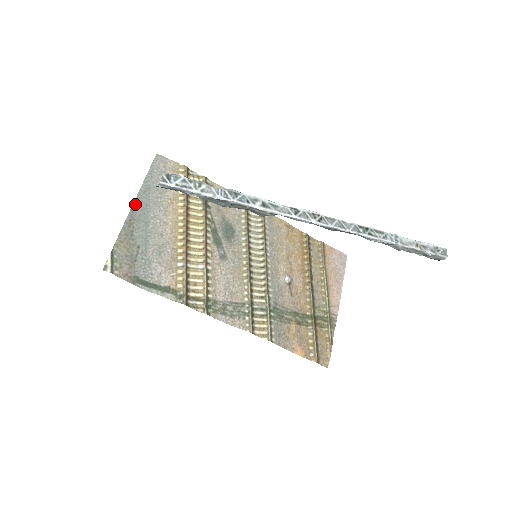
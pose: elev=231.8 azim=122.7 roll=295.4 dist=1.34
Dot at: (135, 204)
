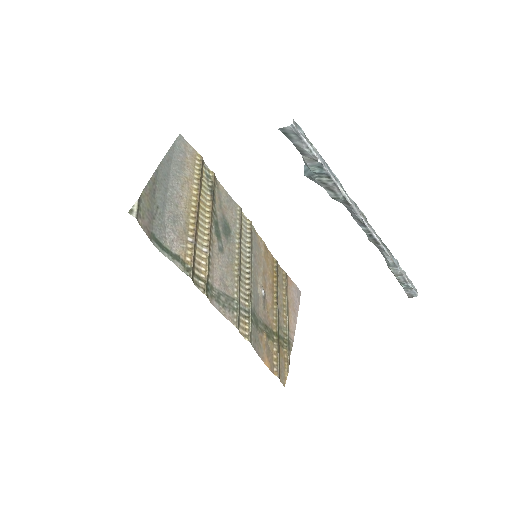
Dot at: (159, 167)
